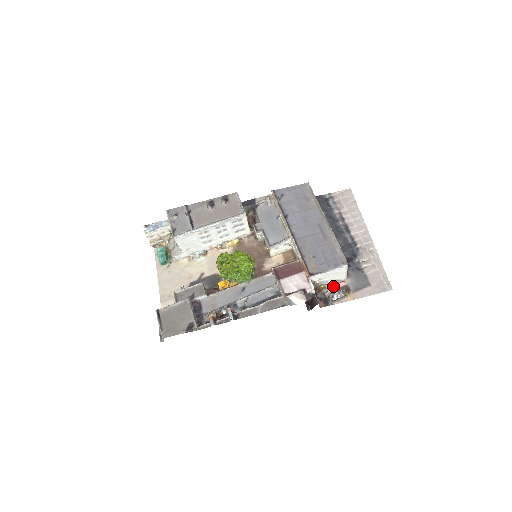
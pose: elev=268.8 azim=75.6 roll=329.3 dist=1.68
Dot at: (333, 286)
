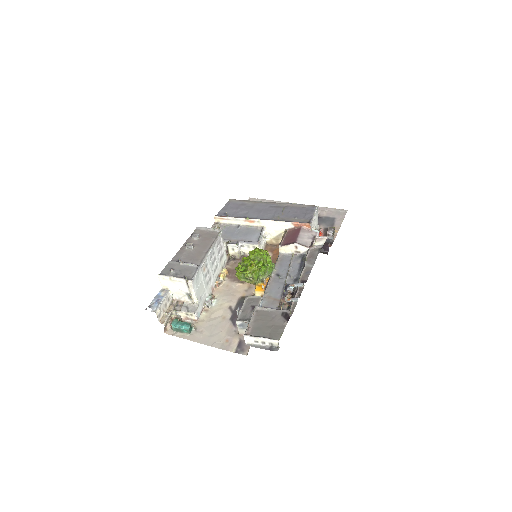
Dot at: (319, 234)
